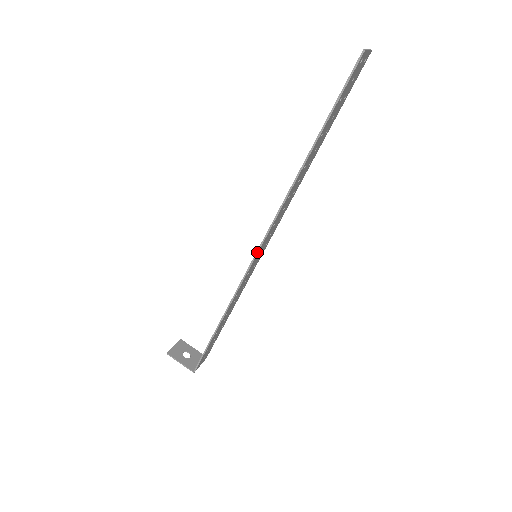
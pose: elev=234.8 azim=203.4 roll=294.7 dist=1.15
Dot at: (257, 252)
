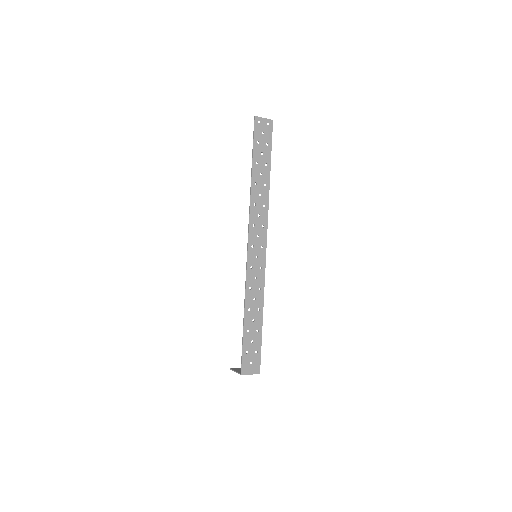
Dot at: (247, 246)
